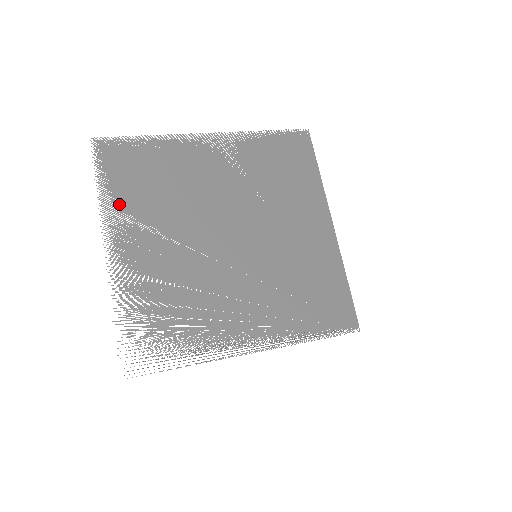
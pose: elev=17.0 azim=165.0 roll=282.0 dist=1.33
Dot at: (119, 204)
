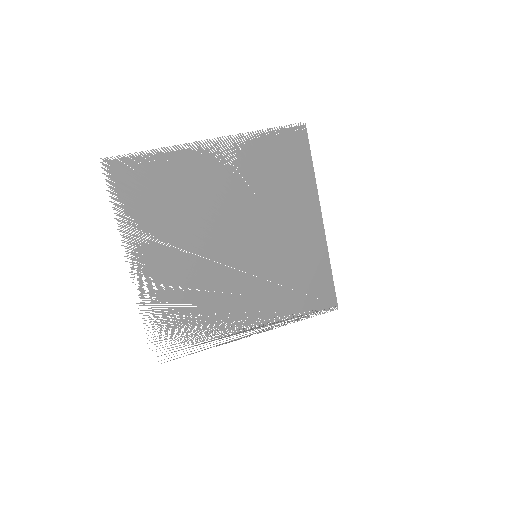
Dot at: (136, 223)
